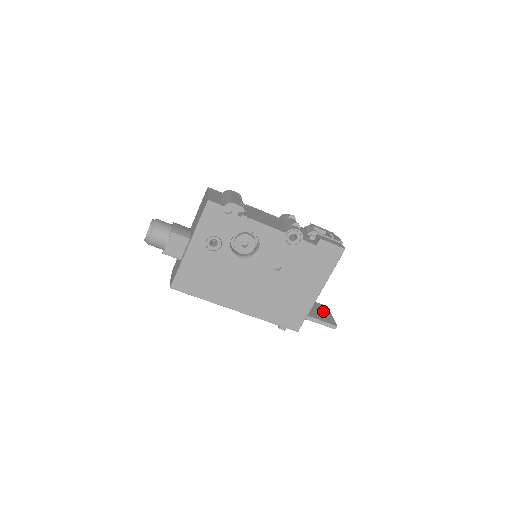
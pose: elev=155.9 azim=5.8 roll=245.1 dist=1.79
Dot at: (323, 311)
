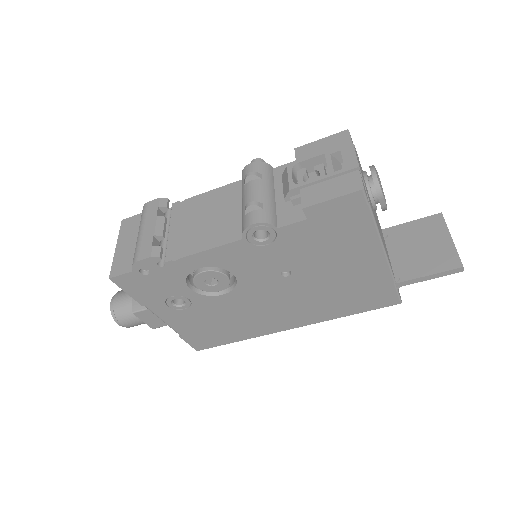
Dot at: (430, 239)
